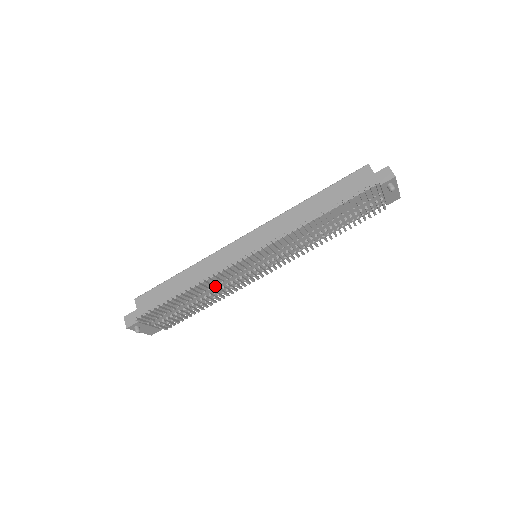
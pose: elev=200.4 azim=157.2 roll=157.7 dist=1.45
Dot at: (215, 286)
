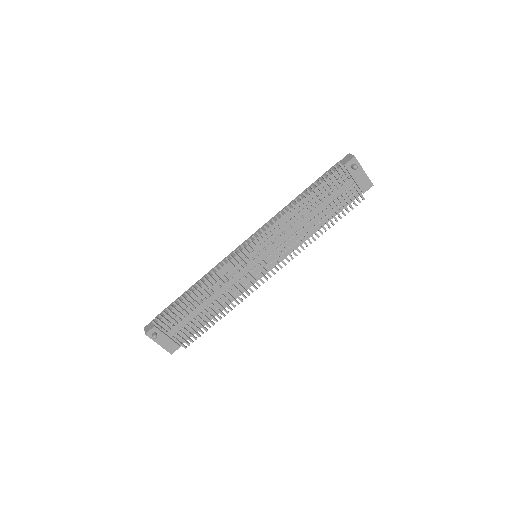
Dot at: (222, 287)
